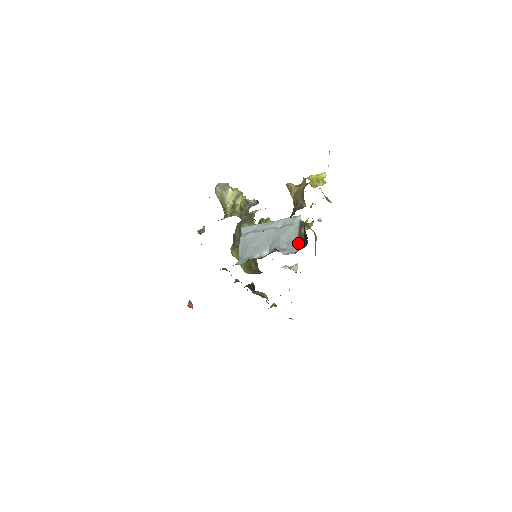
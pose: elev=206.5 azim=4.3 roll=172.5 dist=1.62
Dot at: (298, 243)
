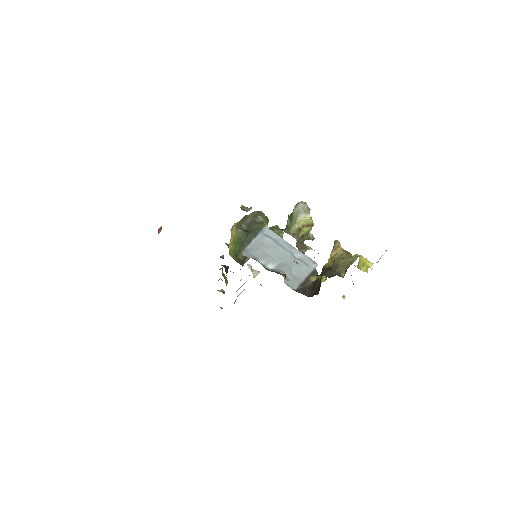
Dot at: (301, 284)
